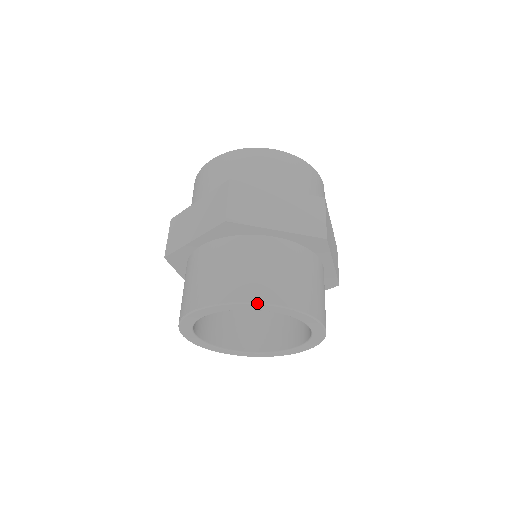
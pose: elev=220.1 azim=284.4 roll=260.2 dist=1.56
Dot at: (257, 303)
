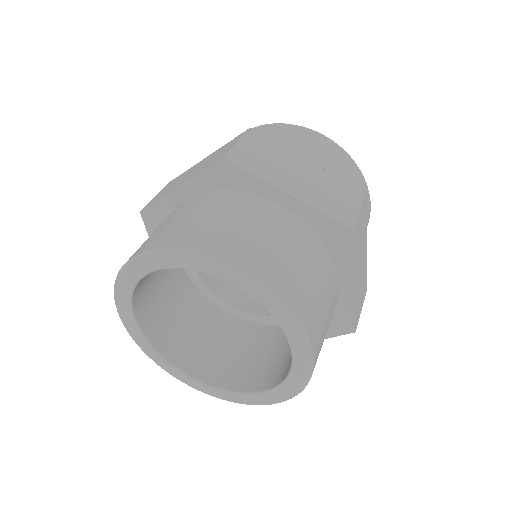
Dot at: (221, 261)
